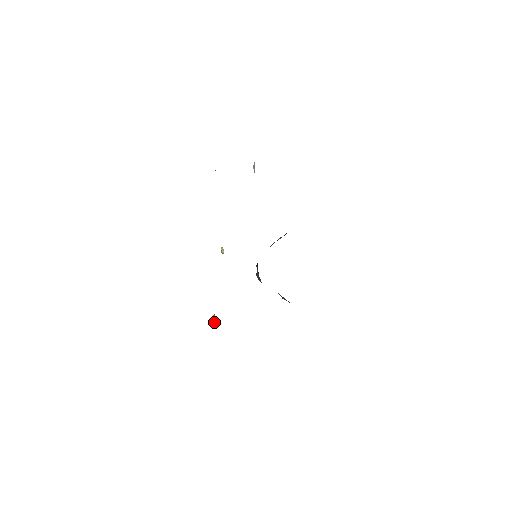
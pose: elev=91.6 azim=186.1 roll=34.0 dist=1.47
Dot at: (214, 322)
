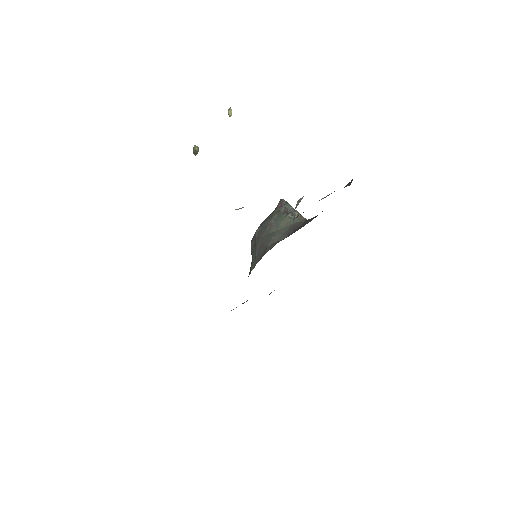
Dot at: (196, 153)
